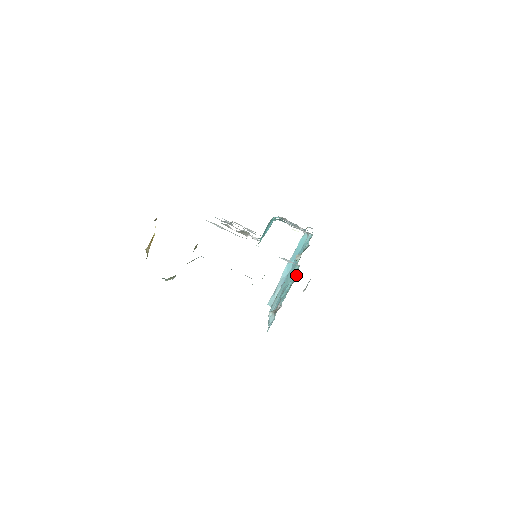
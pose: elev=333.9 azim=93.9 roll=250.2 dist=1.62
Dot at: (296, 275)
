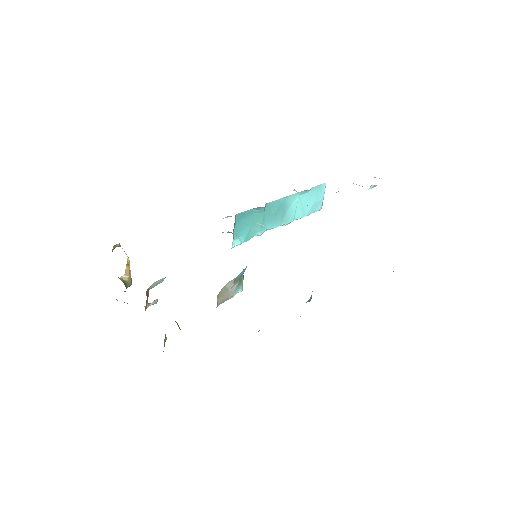
Dot at: occluded
